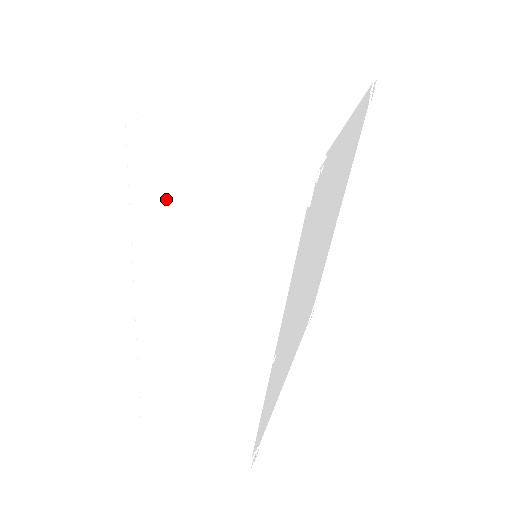
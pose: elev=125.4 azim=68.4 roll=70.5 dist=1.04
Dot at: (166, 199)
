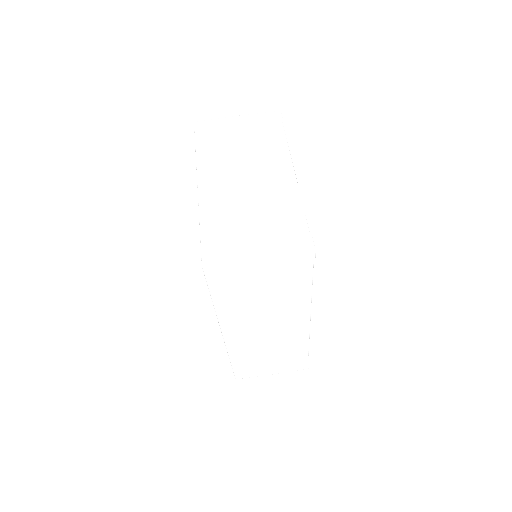
Dot at: (234, 287)
